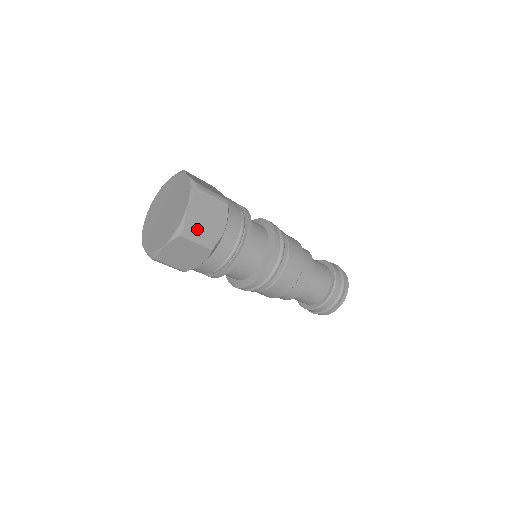
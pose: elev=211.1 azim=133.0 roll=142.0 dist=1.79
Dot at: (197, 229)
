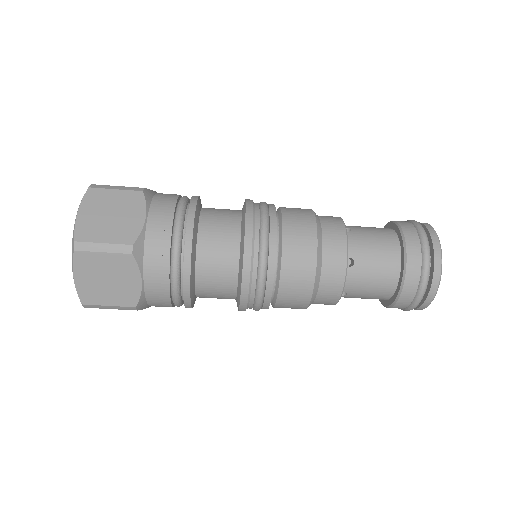
Dot at: (97, 234)
